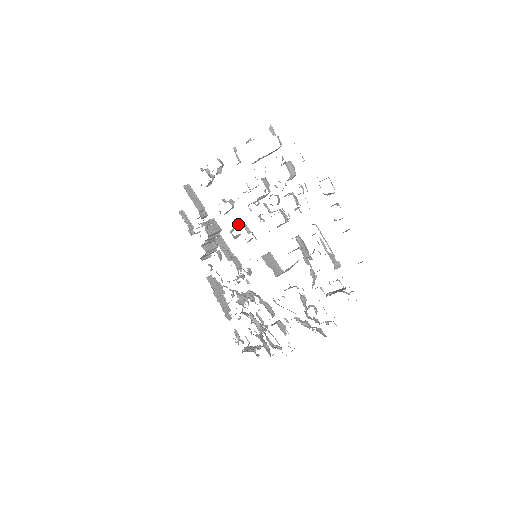
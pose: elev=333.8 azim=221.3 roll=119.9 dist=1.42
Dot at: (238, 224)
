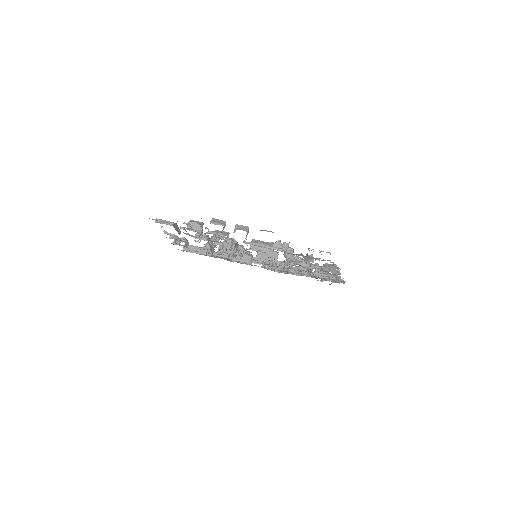
Dot at: occluded
